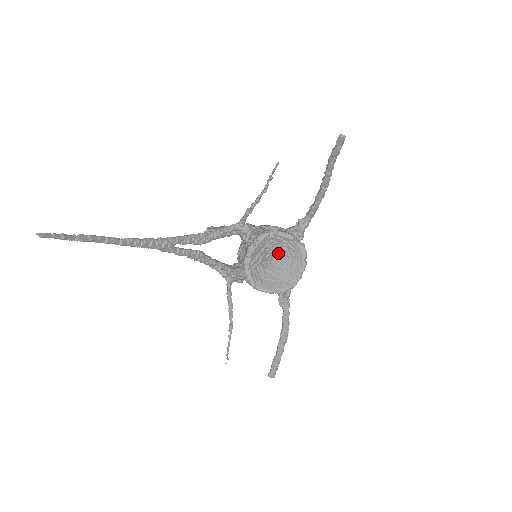
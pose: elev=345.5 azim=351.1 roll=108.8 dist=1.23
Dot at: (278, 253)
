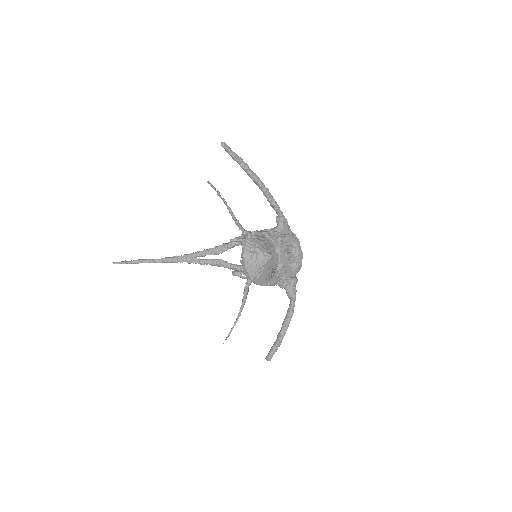
Dot at: (269, 250)
